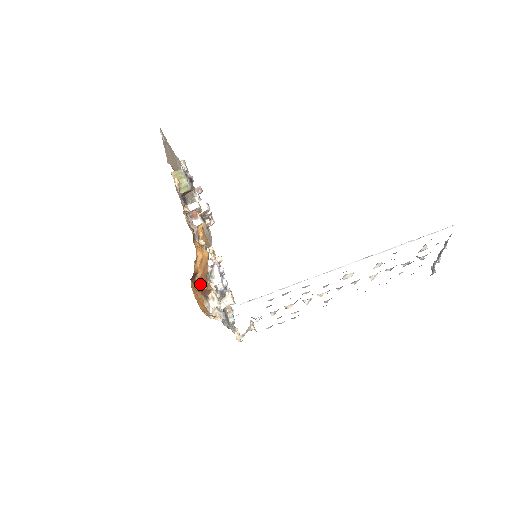
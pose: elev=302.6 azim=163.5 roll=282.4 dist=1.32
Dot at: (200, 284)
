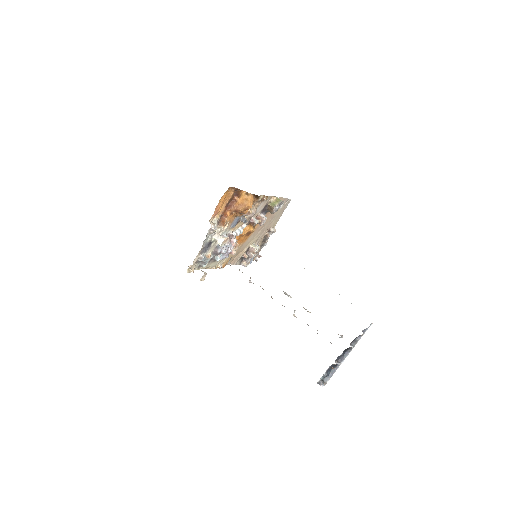
Dot at: (231, 205)
